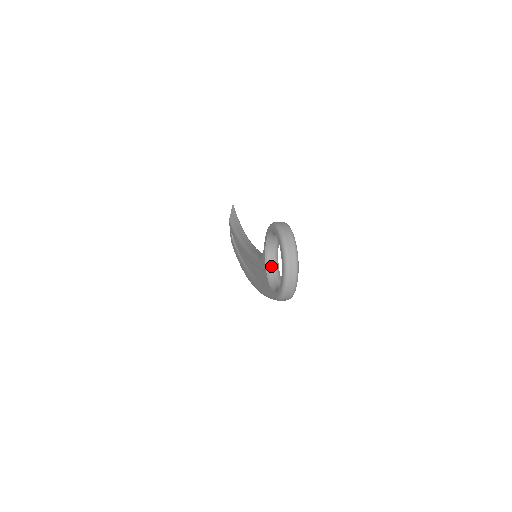
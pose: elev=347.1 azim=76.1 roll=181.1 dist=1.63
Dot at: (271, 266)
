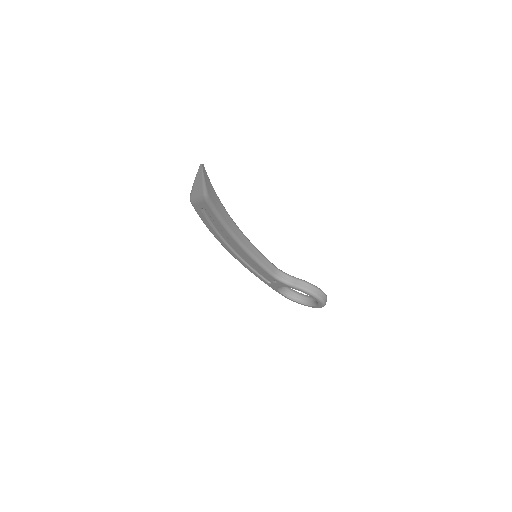
Dot at: occluded
